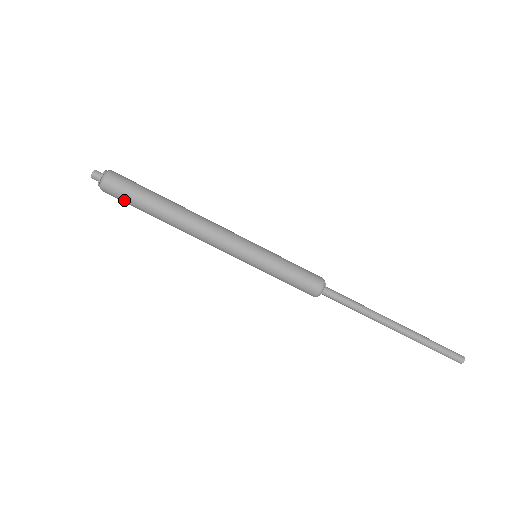
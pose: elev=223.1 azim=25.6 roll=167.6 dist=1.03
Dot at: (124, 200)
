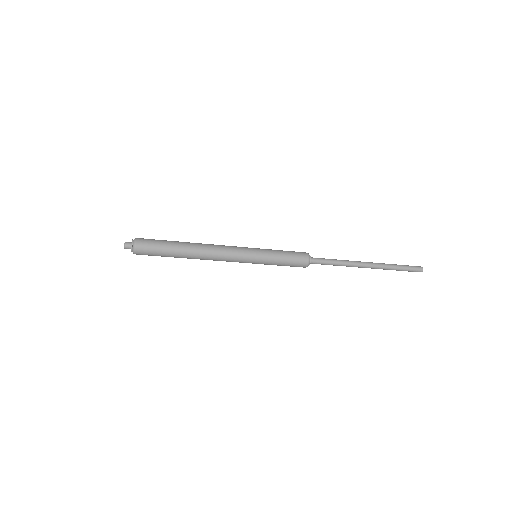
Dot at: (153, 255)
